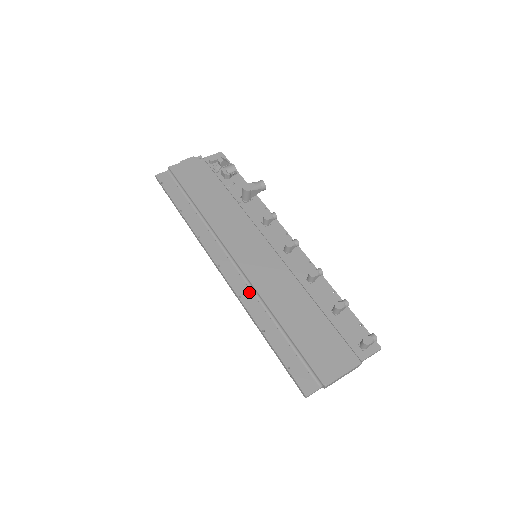
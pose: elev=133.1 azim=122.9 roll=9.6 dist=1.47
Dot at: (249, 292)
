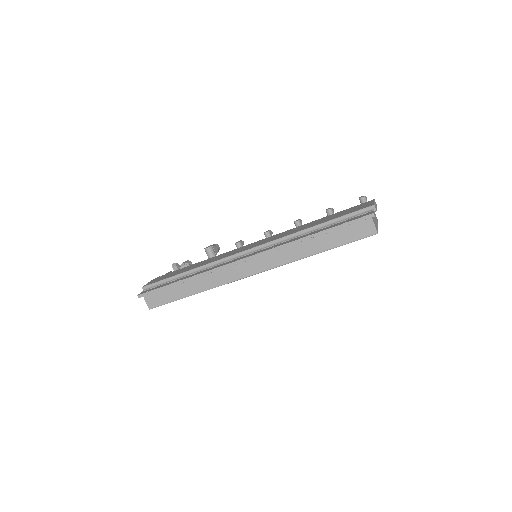
Dot at: (275, 245)
